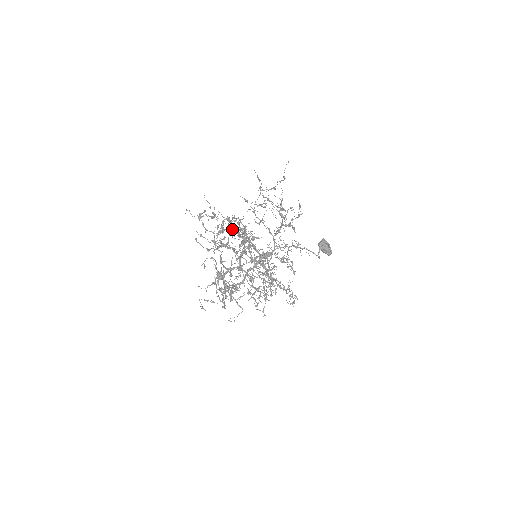
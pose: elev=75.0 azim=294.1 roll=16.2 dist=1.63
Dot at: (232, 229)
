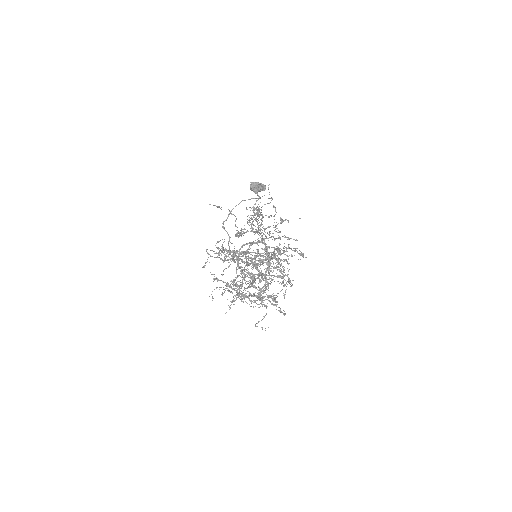
Dot at: (238, 262)
